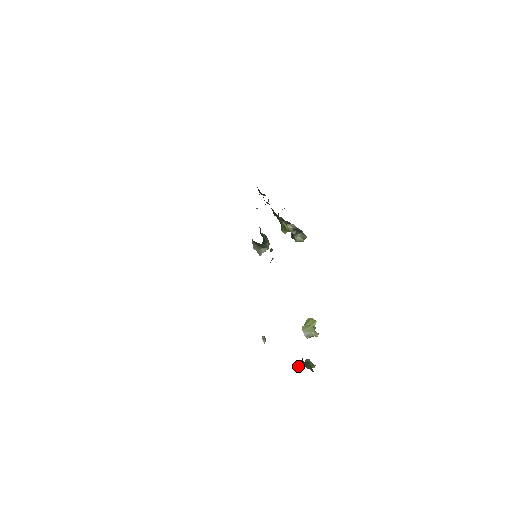
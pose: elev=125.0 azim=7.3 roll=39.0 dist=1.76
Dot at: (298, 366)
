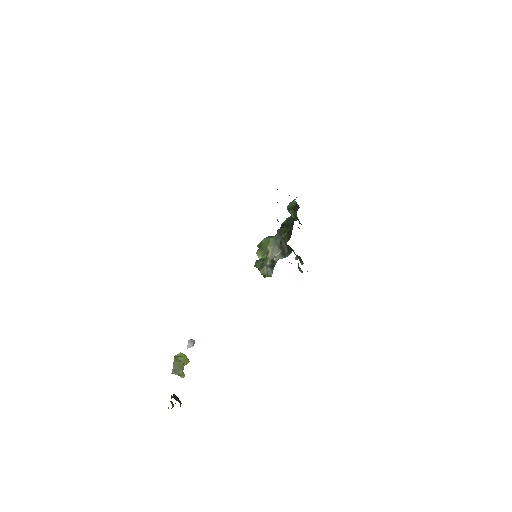
Dot at: (174, 397)
